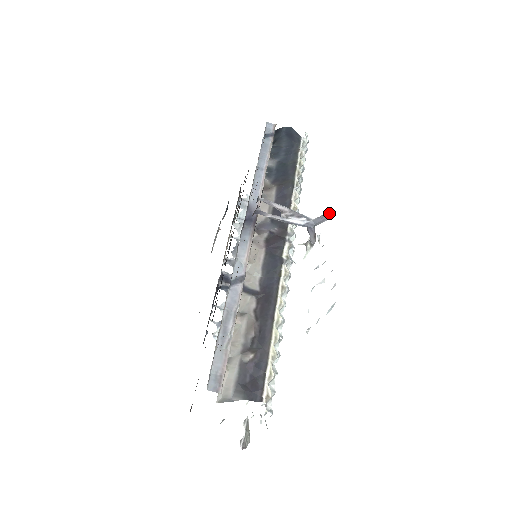
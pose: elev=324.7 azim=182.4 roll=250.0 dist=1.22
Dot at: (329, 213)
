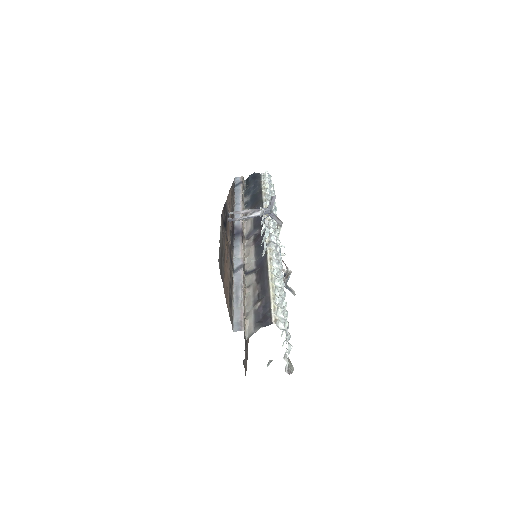
Dot at: (272, 196)
